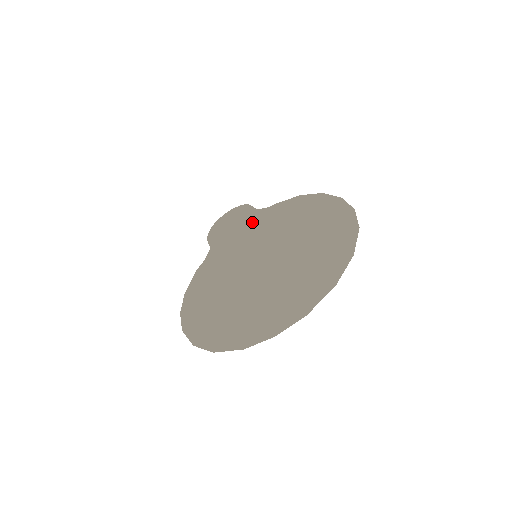
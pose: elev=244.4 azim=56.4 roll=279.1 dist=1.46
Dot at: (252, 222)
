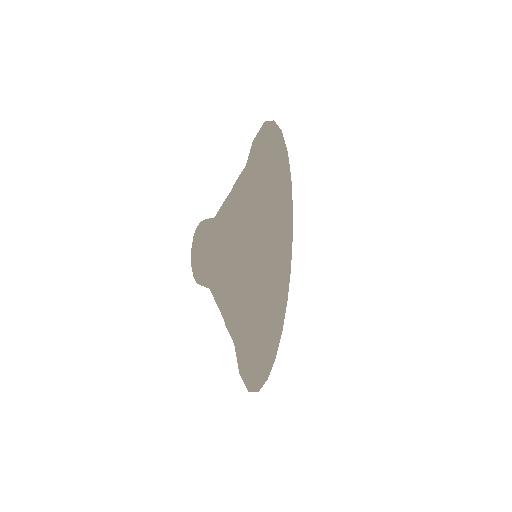
Dot at: (198, 229)
